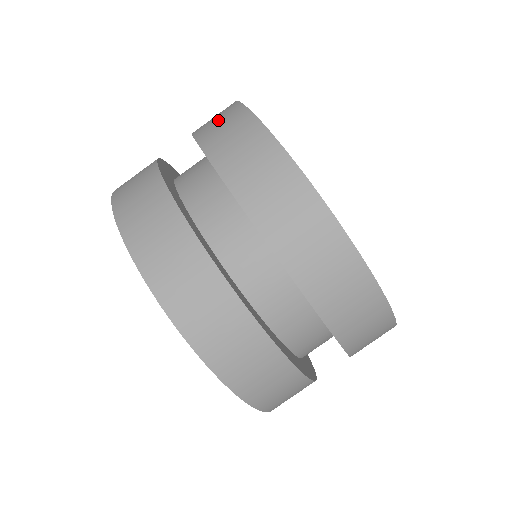
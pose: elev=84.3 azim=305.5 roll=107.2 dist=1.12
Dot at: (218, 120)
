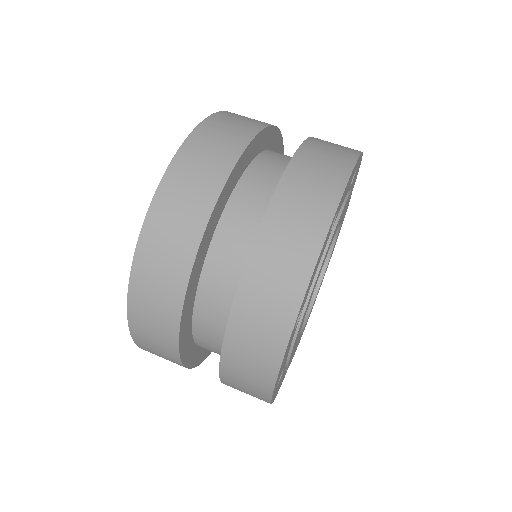
Dot at: occluded
